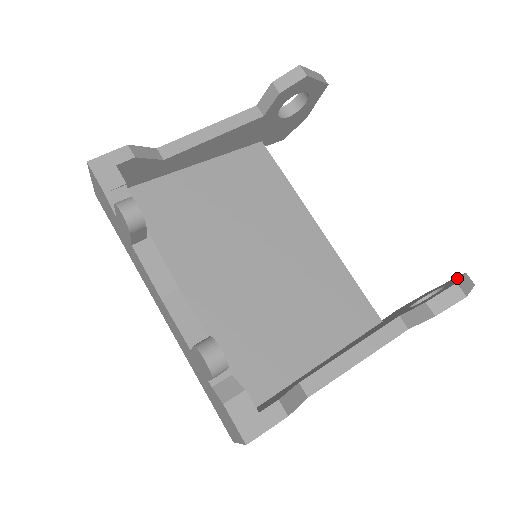
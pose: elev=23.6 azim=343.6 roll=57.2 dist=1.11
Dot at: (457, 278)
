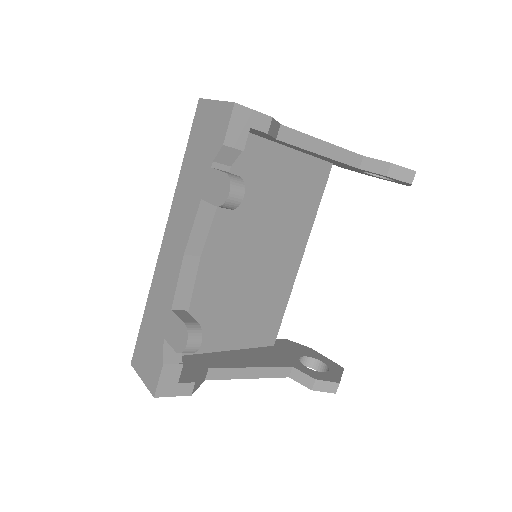
Dot at: (338, 370)
